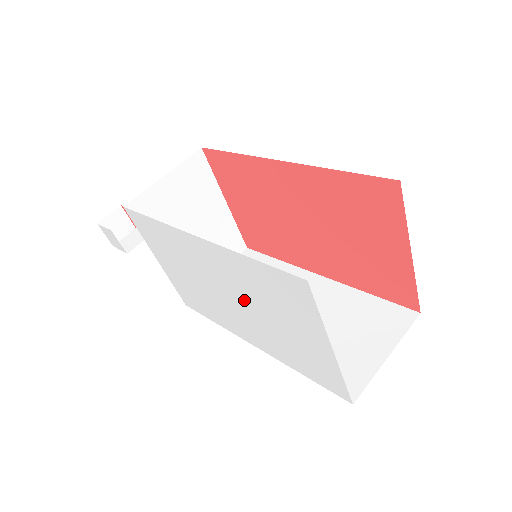
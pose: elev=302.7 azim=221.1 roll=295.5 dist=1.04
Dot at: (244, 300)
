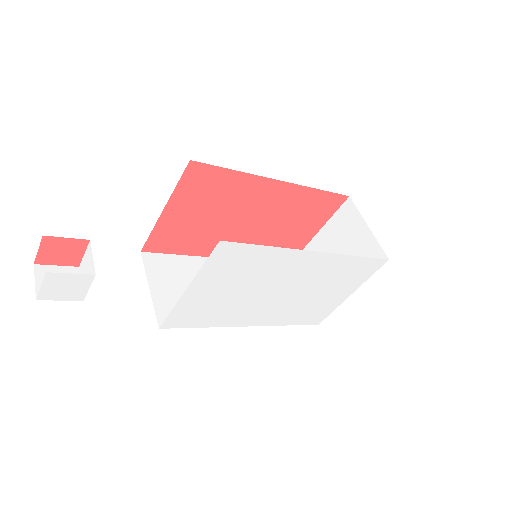
Dot at: (302, 288)
